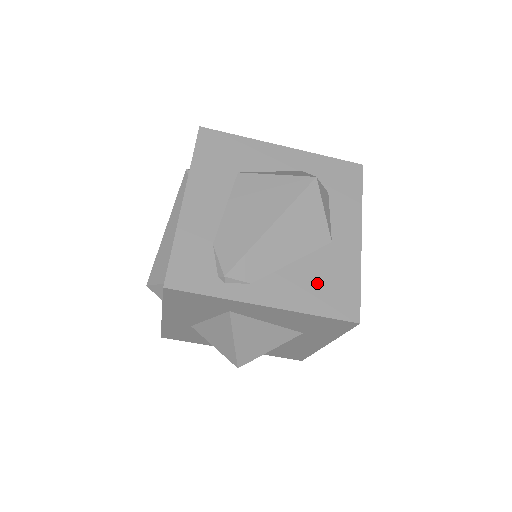
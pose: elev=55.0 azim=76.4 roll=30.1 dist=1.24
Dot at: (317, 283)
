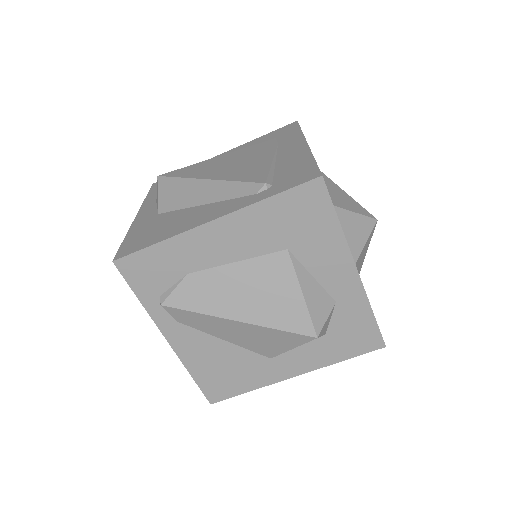
Dot at: (220, 365)
